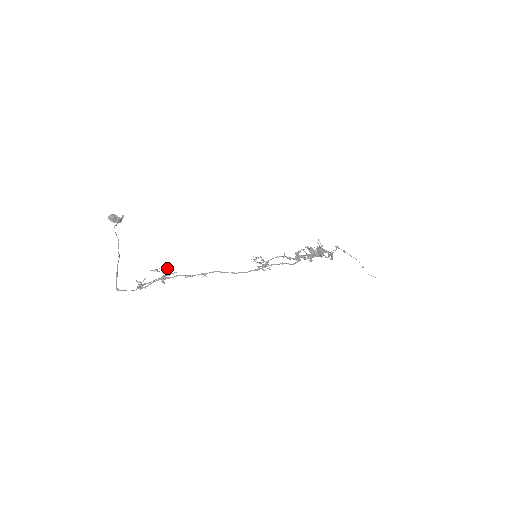
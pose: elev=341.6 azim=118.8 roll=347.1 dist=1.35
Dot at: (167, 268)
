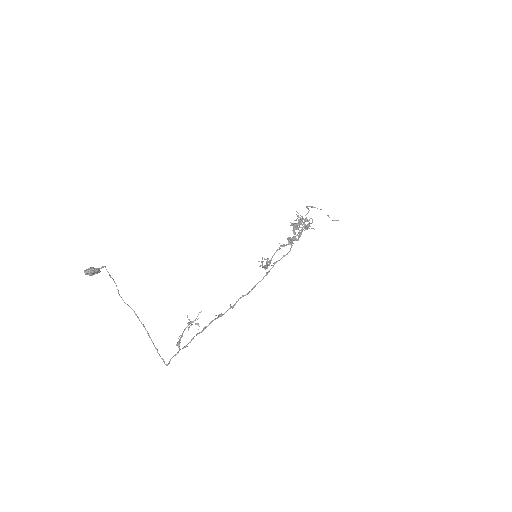
Dot at: occluded
